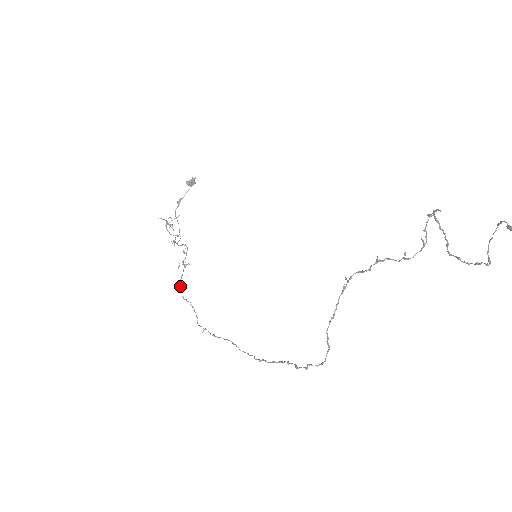
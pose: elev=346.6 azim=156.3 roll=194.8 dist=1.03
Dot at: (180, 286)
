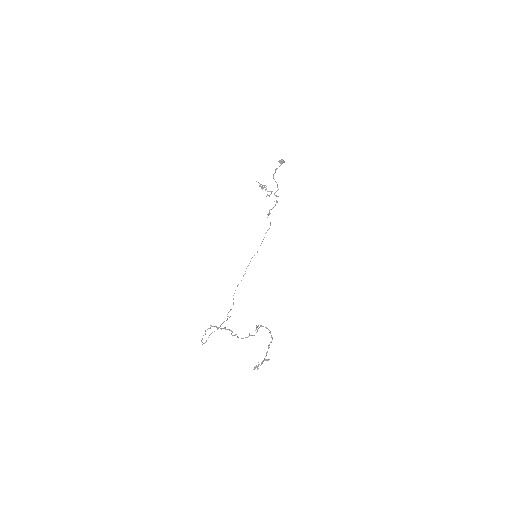
Dot at: occluded
